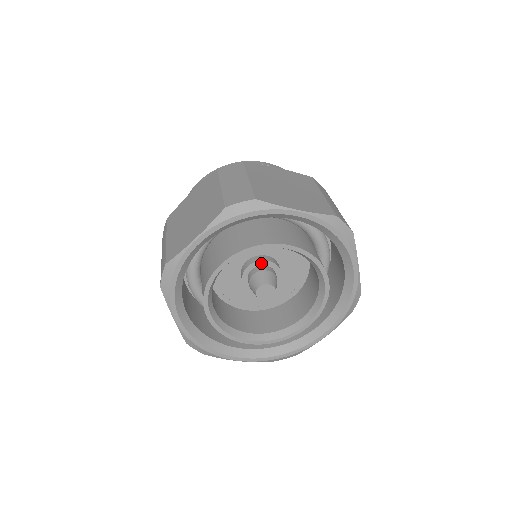
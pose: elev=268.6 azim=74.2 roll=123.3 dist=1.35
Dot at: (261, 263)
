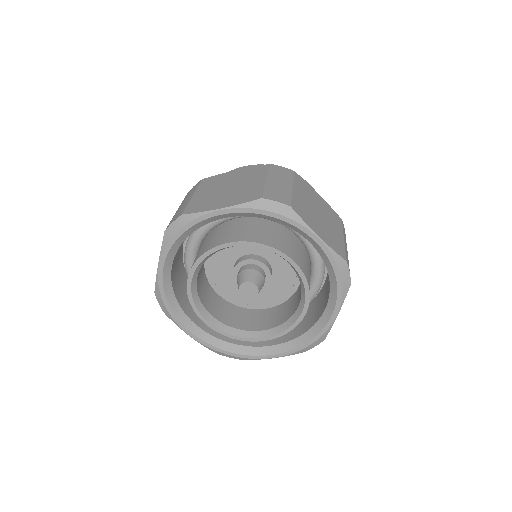
Dot at: (242, 264)
